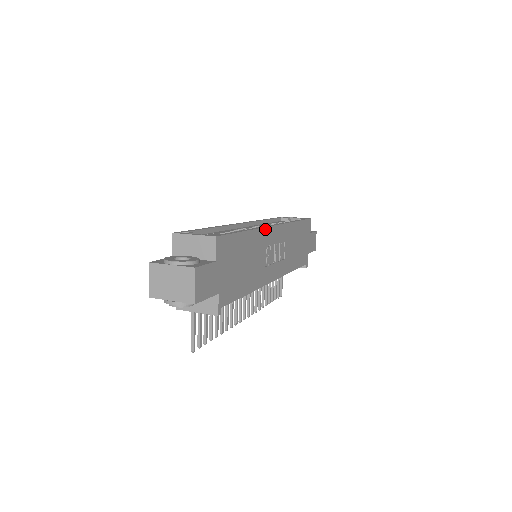
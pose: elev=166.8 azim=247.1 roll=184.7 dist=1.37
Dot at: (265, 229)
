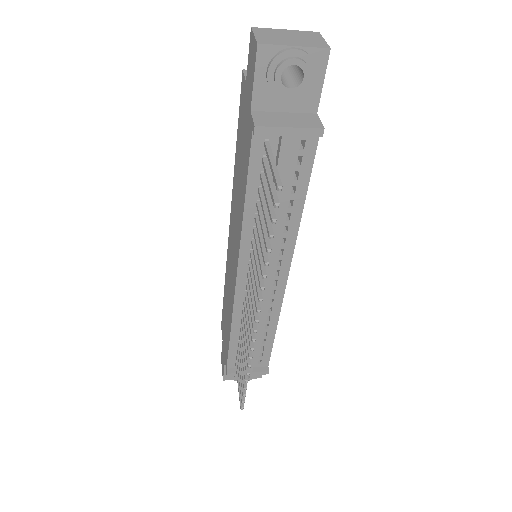
Dot at: occluded
